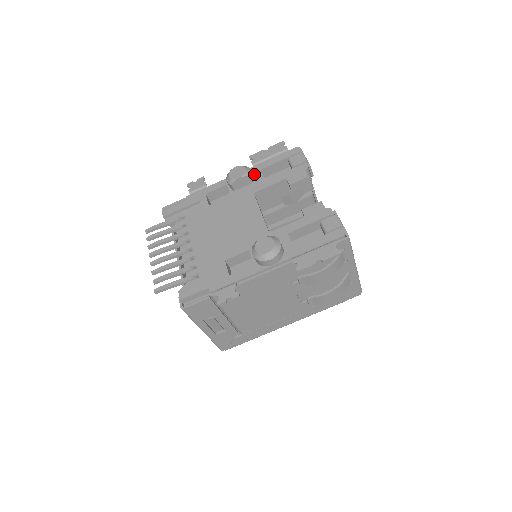
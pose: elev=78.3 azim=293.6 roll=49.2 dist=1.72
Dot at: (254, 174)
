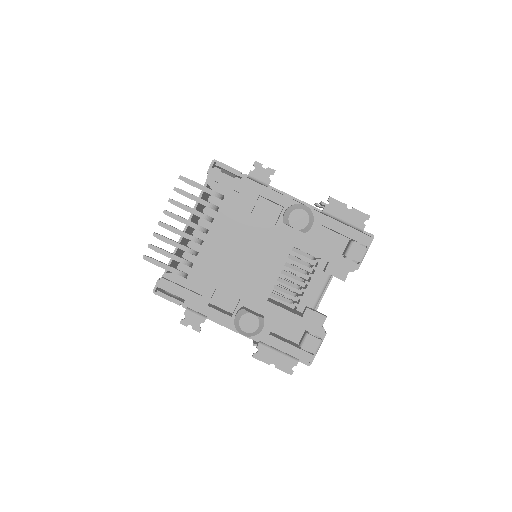
Dot at: (314, 224)
